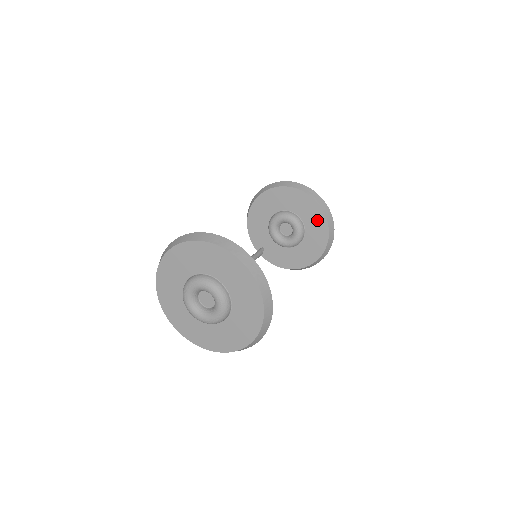
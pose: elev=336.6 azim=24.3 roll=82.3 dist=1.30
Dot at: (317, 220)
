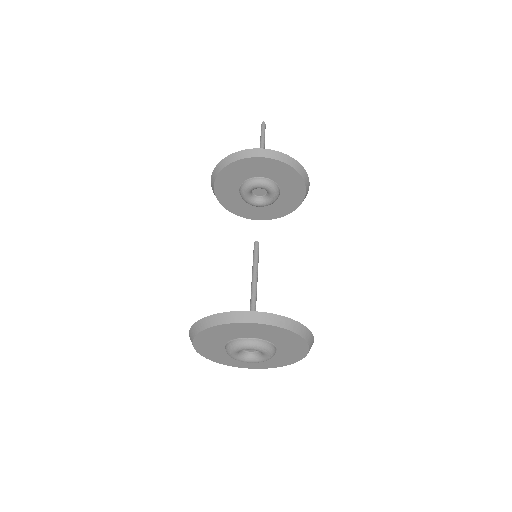
Dot at: (294, 184)
